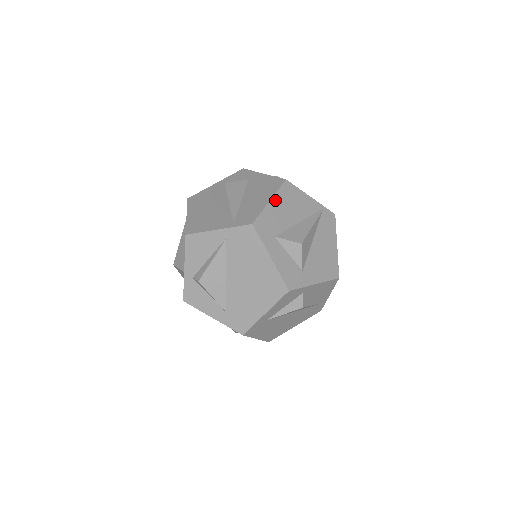
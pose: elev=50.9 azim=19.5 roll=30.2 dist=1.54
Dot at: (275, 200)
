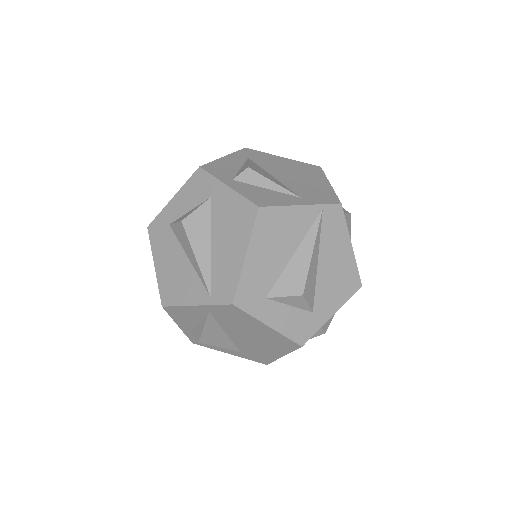
Dot at: (252, 249)
